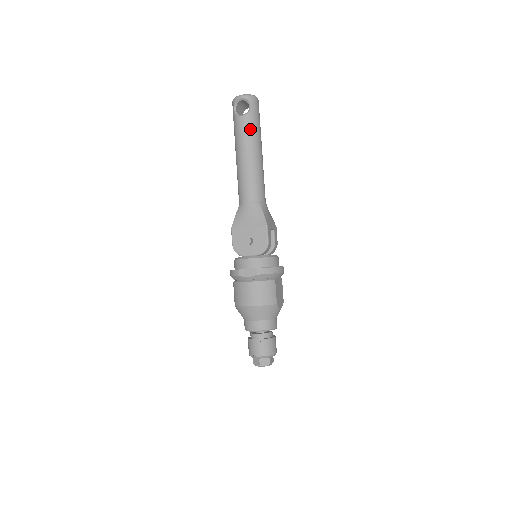
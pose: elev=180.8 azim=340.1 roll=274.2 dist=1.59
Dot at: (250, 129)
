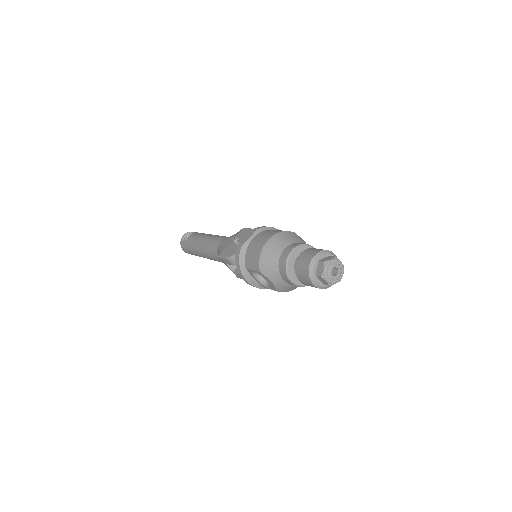
Dot at: occluded
